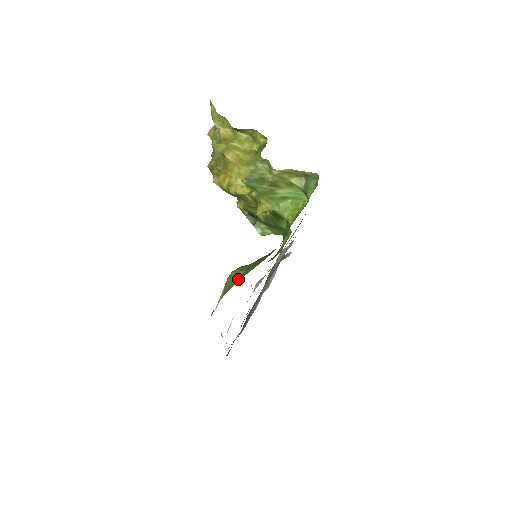
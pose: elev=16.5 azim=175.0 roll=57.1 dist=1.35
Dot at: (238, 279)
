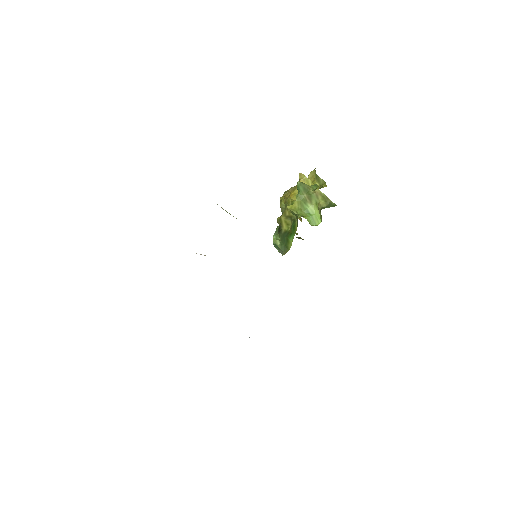
Dot at: occluded
